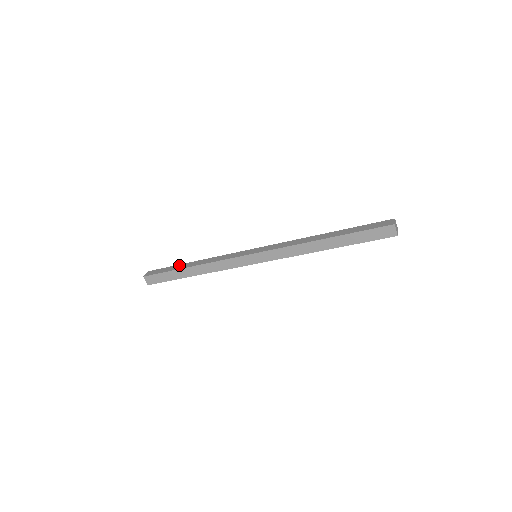
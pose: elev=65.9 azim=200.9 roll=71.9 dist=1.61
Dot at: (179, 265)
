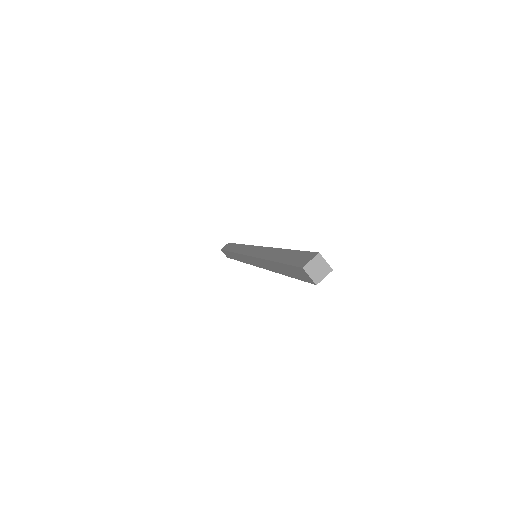
Dot at: (234, 245)
